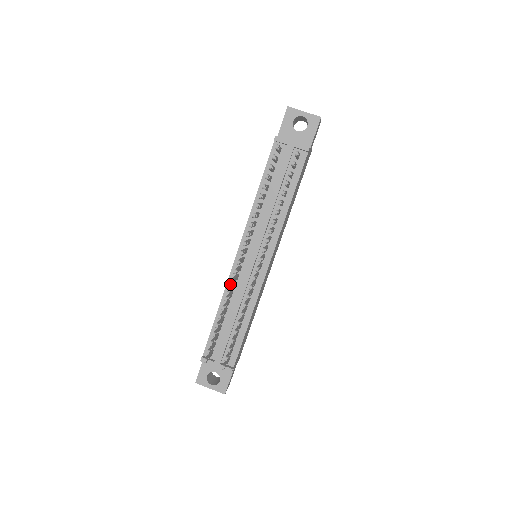
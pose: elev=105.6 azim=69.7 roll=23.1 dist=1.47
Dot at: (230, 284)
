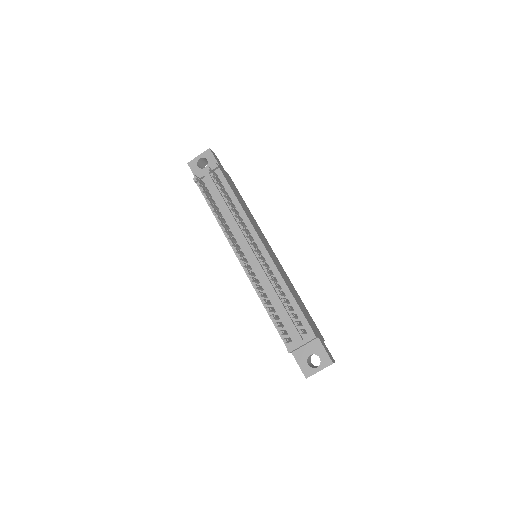
Dot at: occluded
